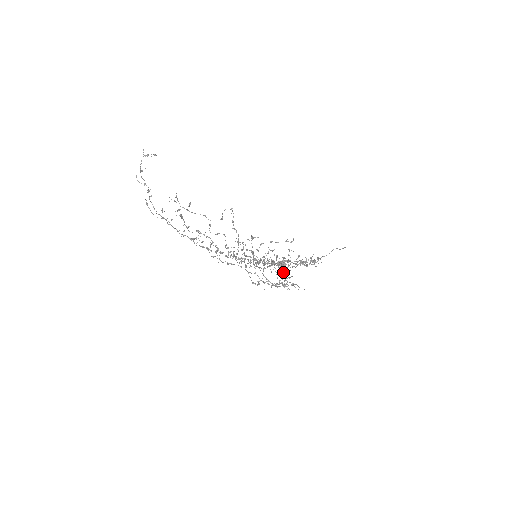
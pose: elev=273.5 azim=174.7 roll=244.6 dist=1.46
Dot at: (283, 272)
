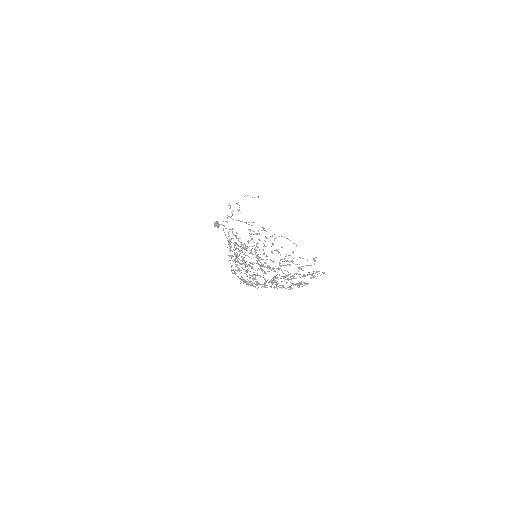
Dot at: occluded
